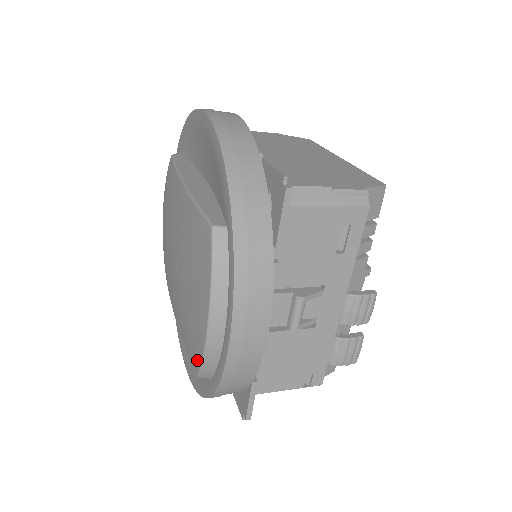
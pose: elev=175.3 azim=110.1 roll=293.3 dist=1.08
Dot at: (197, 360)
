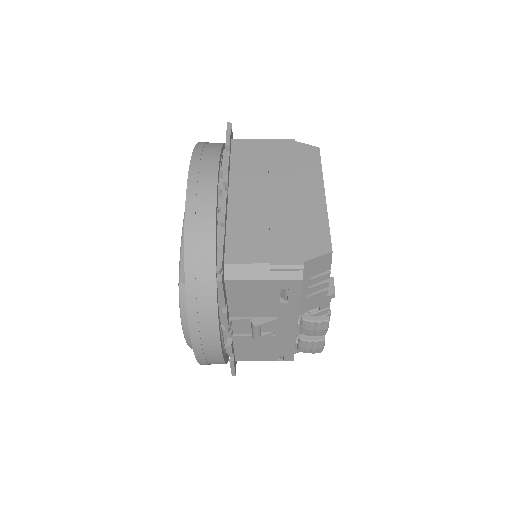
Dot at: occluded
